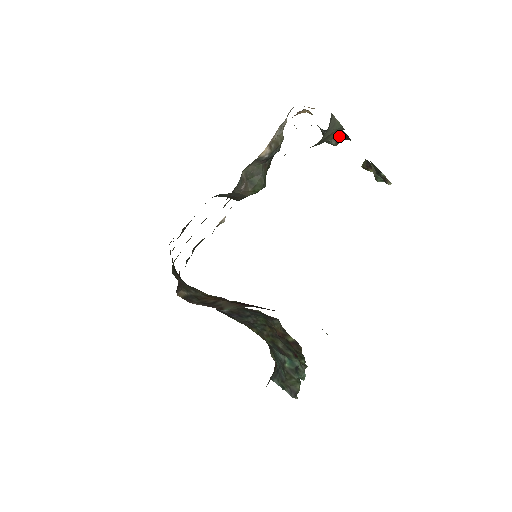
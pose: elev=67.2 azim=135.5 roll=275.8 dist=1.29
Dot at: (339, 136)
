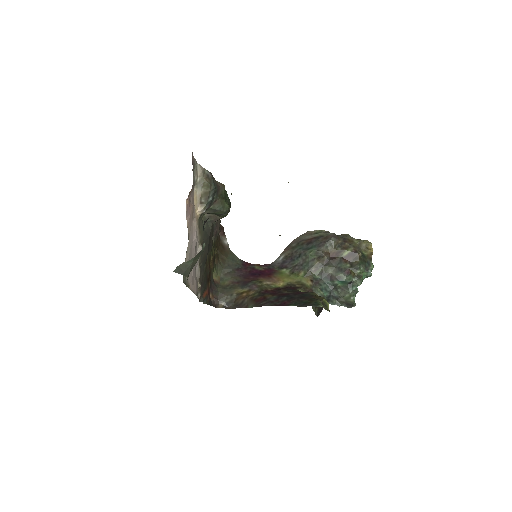
Dot at: (220, 214)
